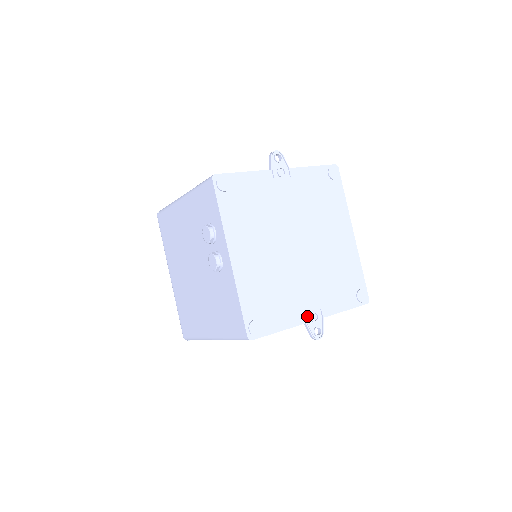
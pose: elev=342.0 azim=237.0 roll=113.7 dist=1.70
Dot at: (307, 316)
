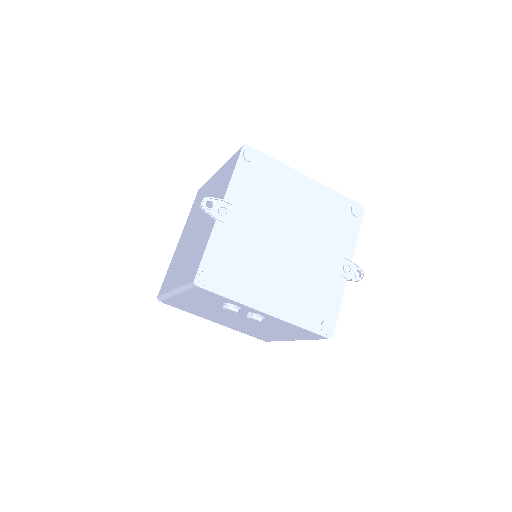
Dot at: (343, 275)
